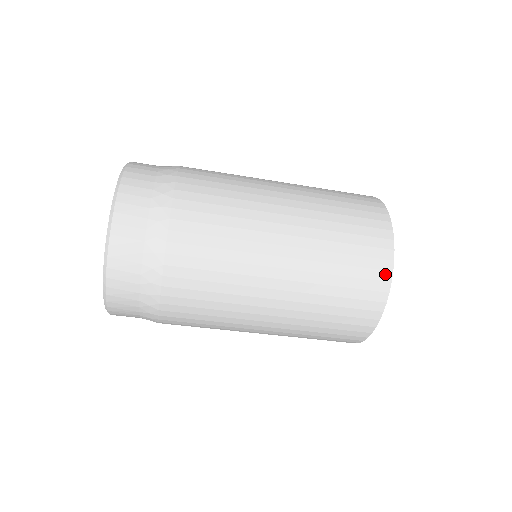
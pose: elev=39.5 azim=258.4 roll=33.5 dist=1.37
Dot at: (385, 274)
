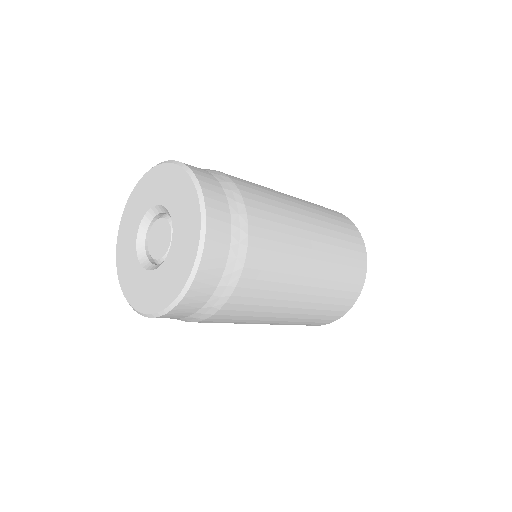
Dot at: (360, 240)
